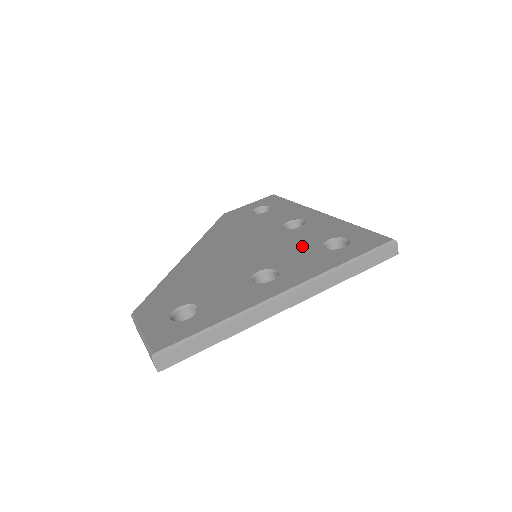
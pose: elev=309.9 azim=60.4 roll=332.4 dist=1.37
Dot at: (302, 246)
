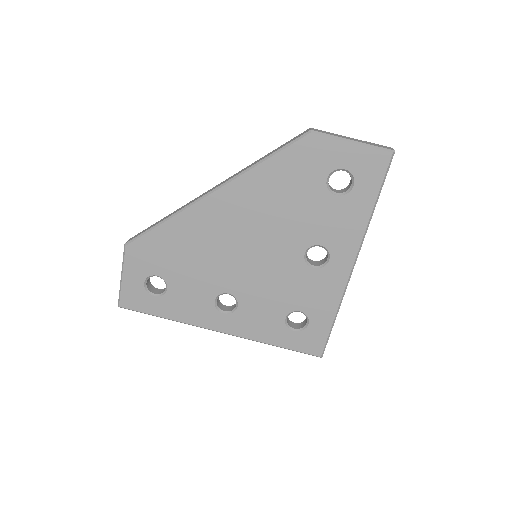
Dot at: (280, 299)
